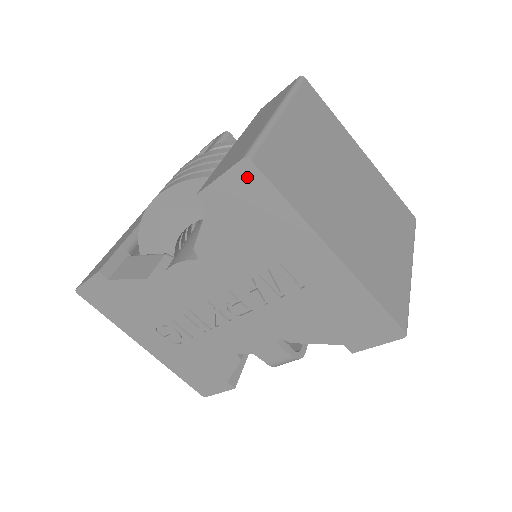
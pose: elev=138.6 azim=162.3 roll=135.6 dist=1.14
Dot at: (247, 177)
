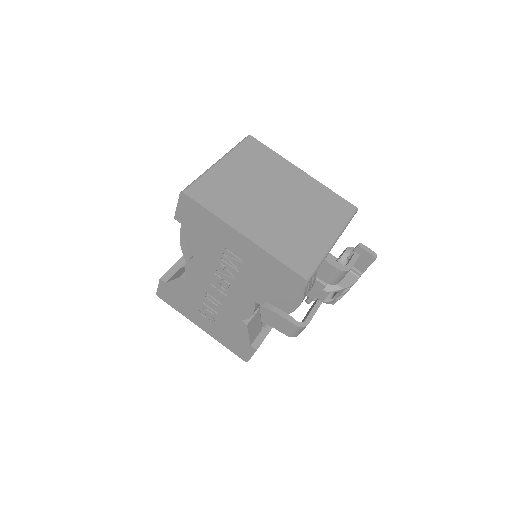
Dot at: (187, 202)
